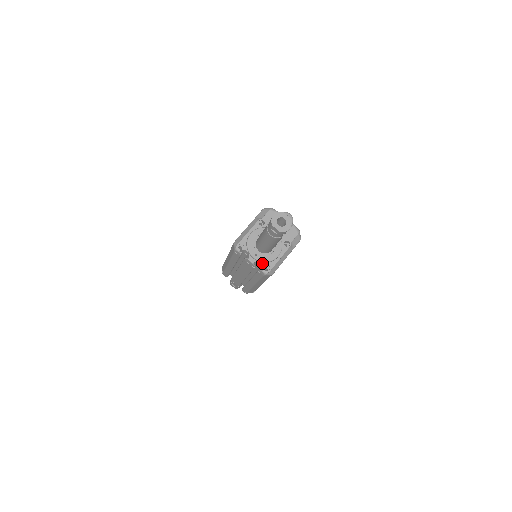
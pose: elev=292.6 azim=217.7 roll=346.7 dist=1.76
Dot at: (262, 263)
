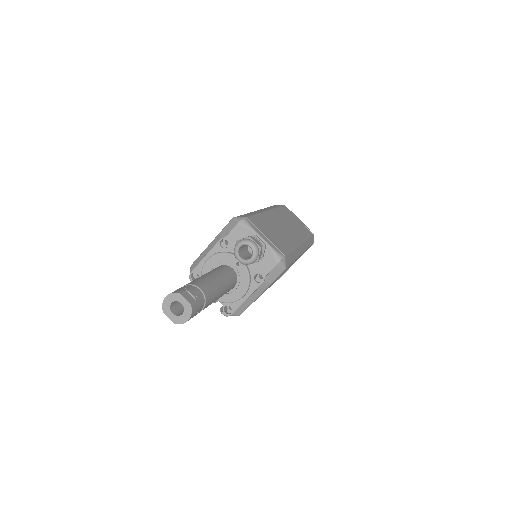
Dot at: (221, 302)
